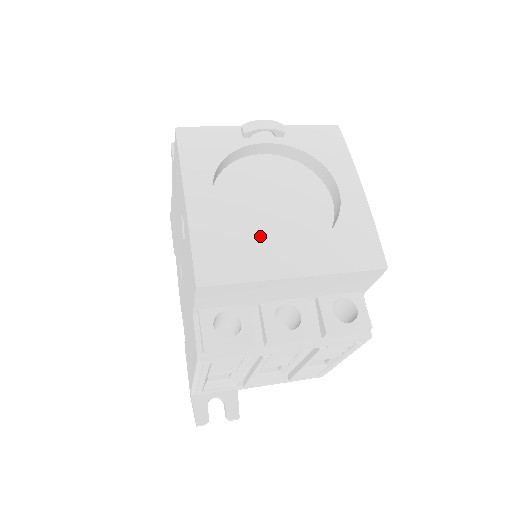
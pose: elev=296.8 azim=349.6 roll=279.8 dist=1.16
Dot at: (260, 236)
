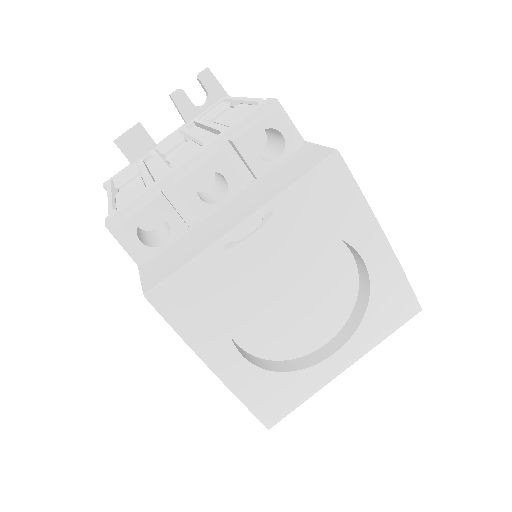
Dot at: (294, 340)
